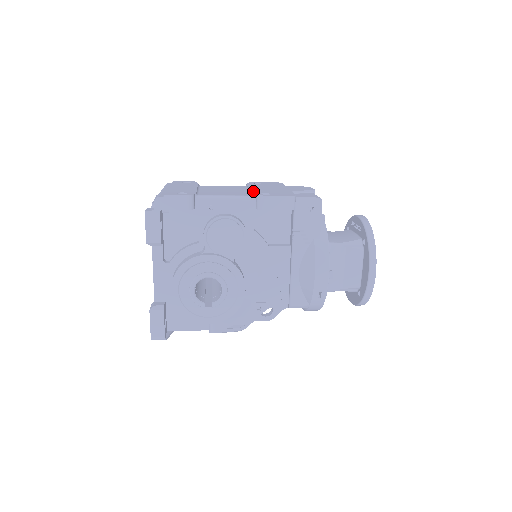
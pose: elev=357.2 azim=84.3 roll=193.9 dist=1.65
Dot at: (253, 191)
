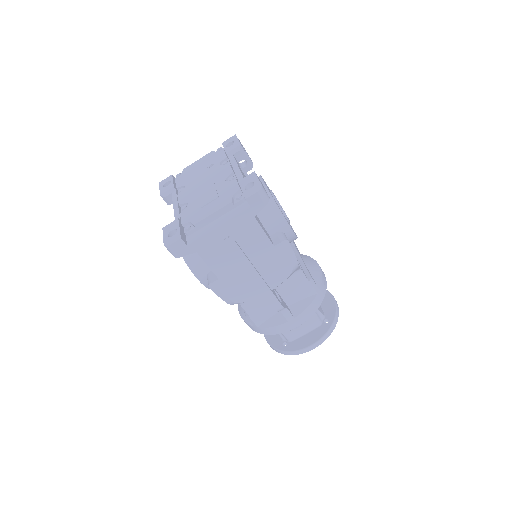
Dot at: occluded
